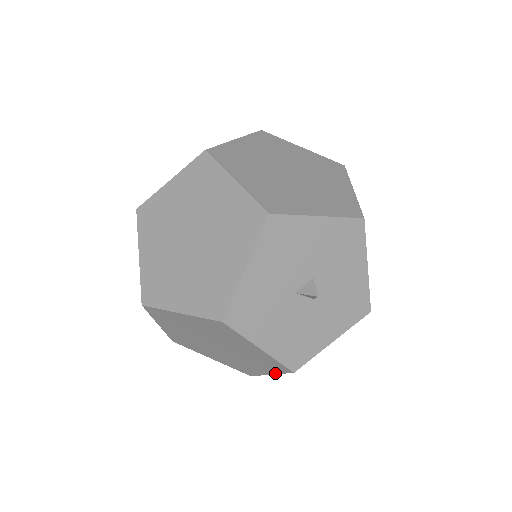
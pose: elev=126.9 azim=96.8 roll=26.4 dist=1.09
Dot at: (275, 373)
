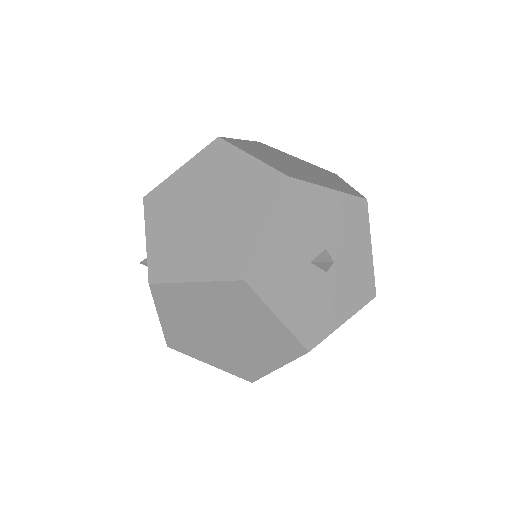
Dot at: (285, 363)
